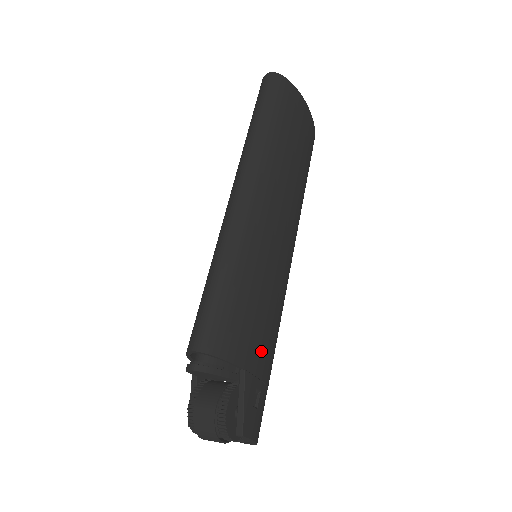
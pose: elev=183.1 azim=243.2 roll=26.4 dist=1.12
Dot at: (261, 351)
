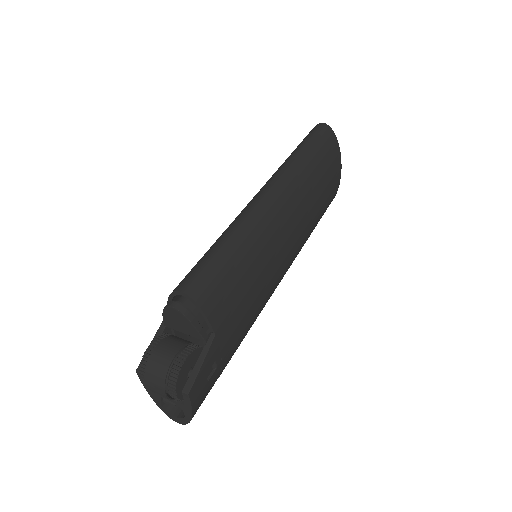
Dot at: (233, 331)
